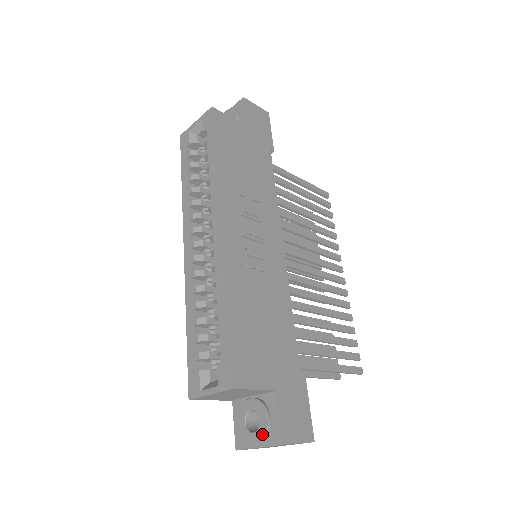
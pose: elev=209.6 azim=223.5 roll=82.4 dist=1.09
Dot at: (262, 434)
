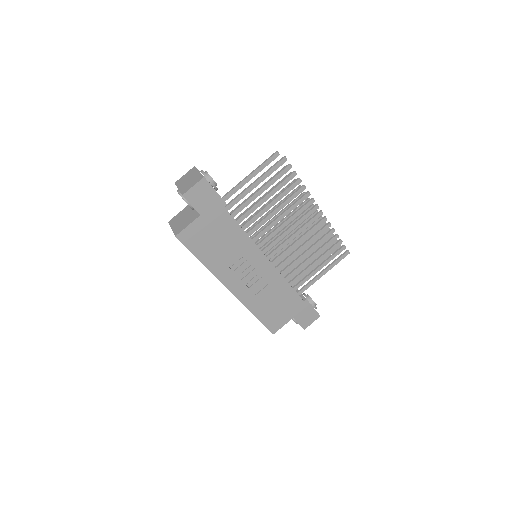
Dot at: occluded
